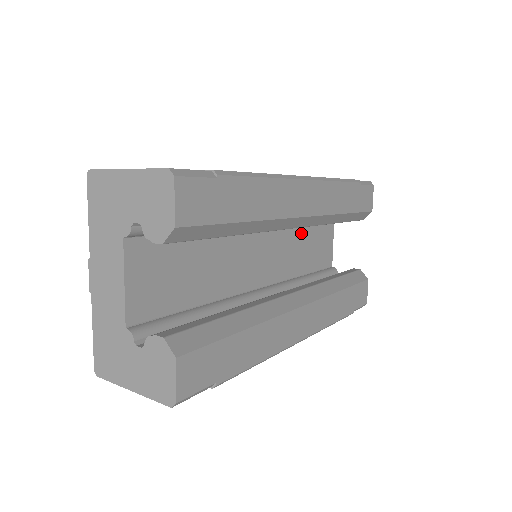
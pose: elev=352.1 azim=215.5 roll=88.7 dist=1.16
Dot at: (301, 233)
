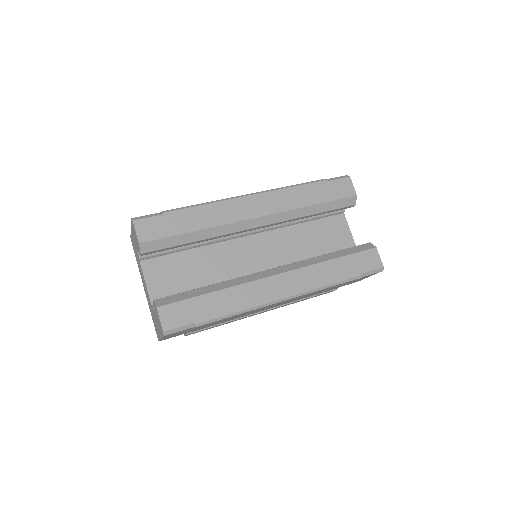
Dot at: (301, 232)
